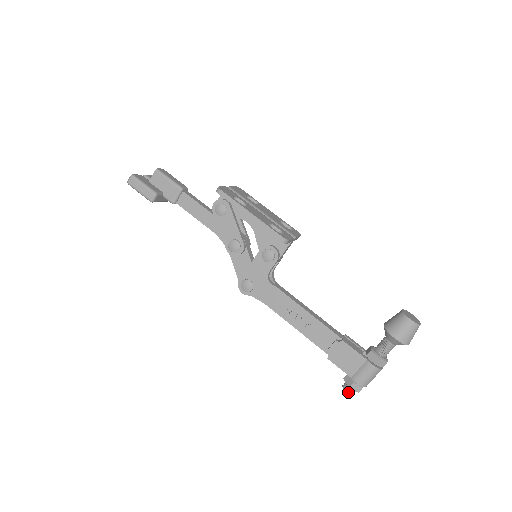
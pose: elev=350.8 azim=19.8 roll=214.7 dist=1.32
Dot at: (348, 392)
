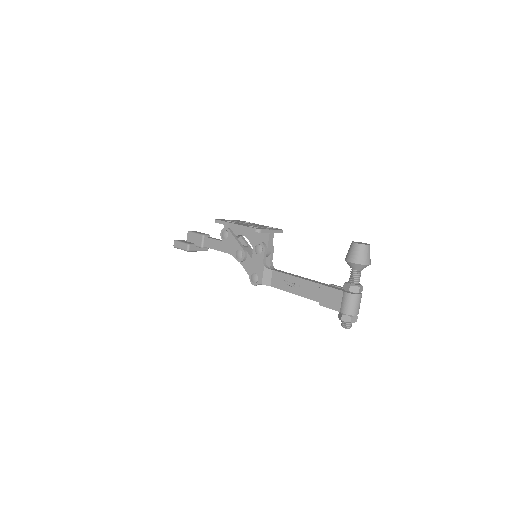
Dot at: (344, 326)
